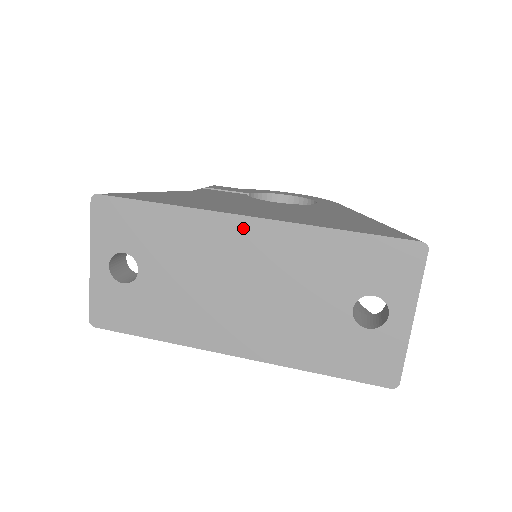
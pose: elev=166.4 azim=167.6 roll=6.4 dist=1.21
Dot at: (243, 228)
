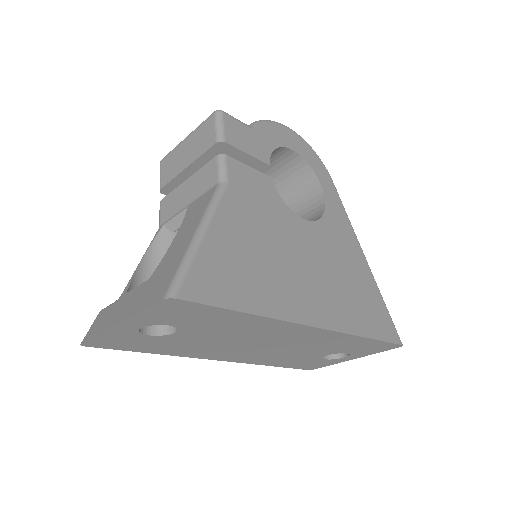
Dot at: (305, 330)
